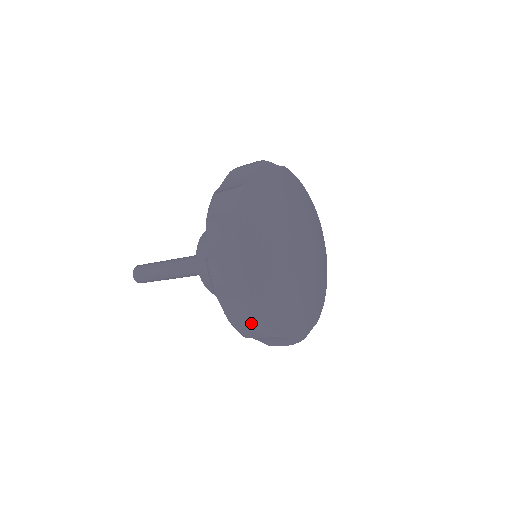
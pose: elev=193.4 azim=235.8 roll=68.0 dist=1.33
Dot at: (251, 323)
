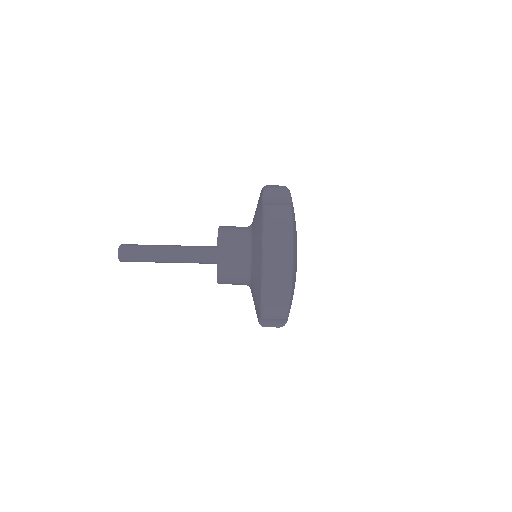
Dot at: (285, 205)
